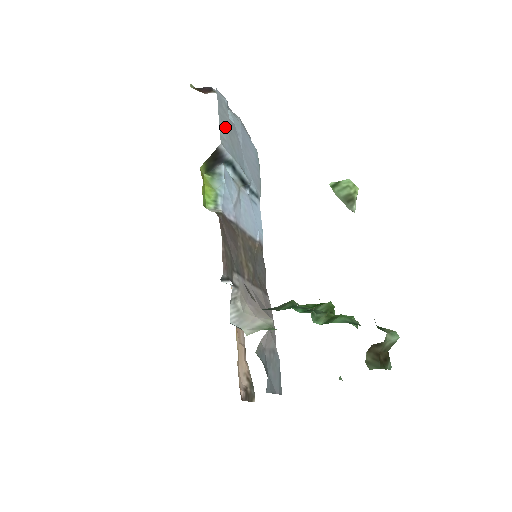
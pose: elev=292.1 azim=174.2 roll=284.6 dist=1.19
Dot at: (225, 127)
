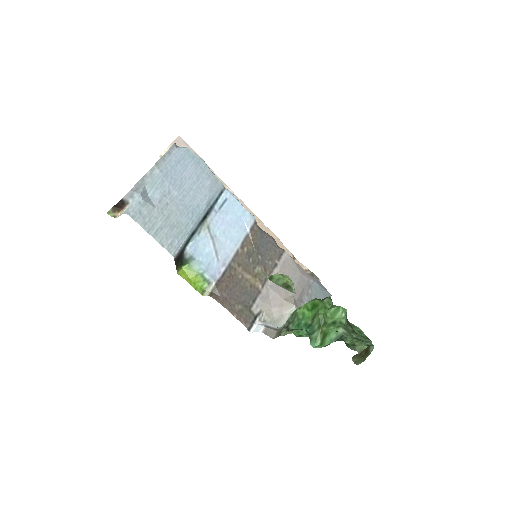
Dot at: (162, 230)
